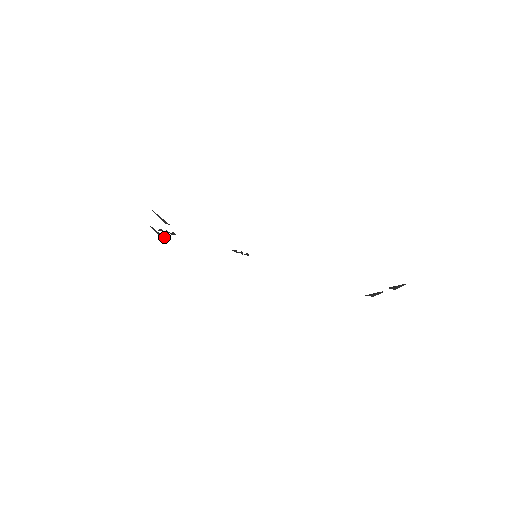
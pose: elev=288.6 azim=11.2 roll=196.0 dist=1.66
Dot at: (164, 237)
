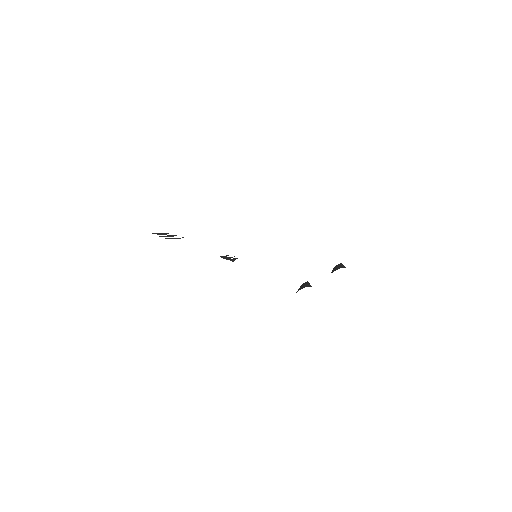
Dot at: occluded
